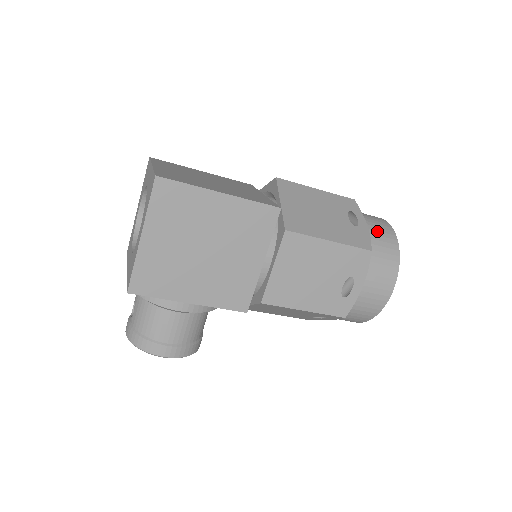
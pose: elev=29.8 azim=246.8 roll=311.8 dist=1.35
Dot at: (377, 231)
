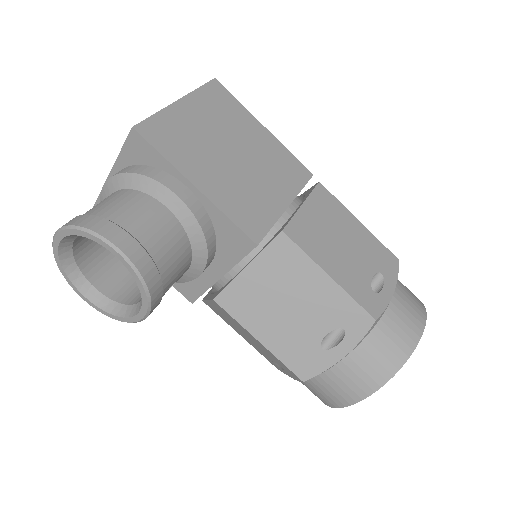
Dot at: occluded
